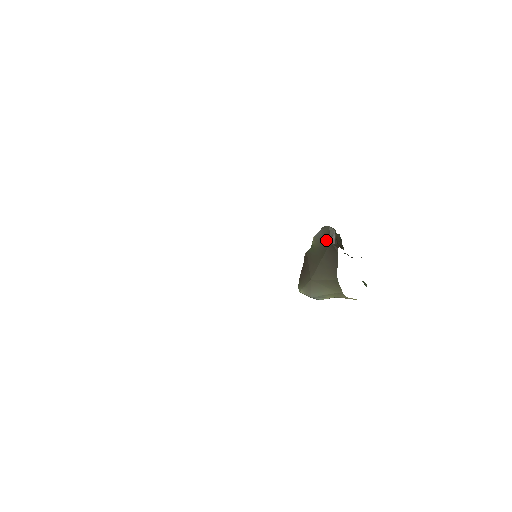
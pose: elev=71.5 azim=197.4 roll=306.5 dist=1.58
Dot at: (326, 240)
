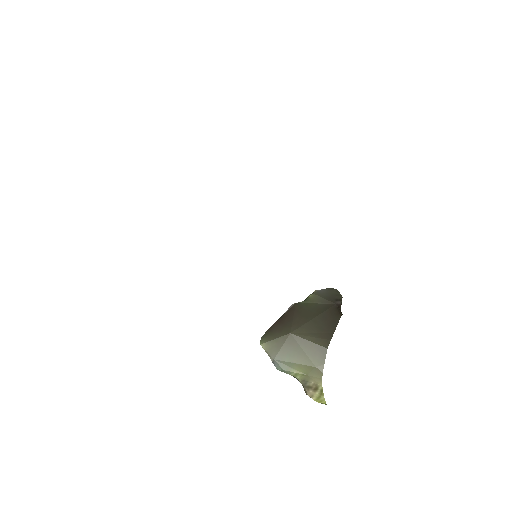
Dot at: (330, 300)
